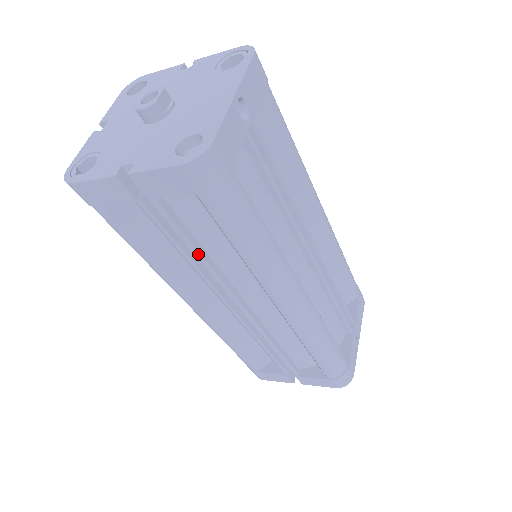
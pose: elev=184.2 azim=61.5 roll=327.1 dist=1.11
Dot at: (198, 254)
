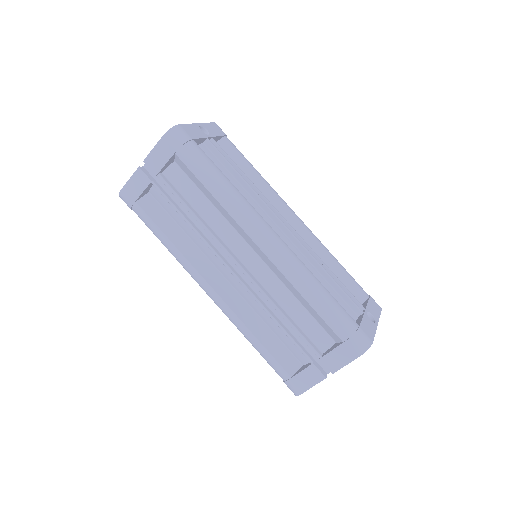
Dot at: (193, 214)
